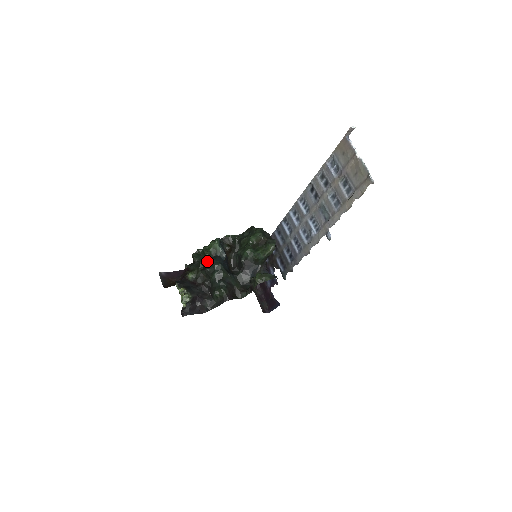
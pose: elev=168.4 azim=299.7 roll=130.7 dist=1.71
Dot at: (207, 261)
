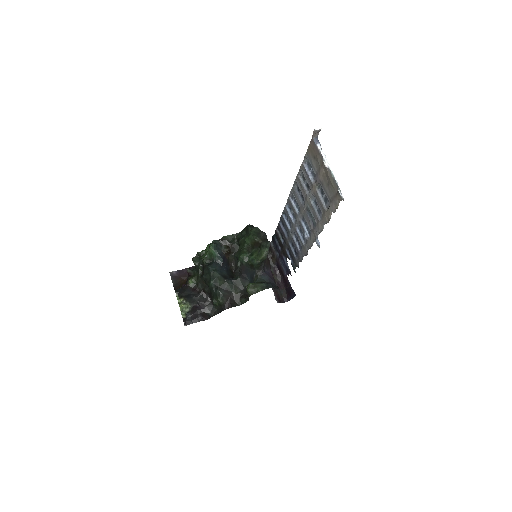
Dot at: (204, 268)
